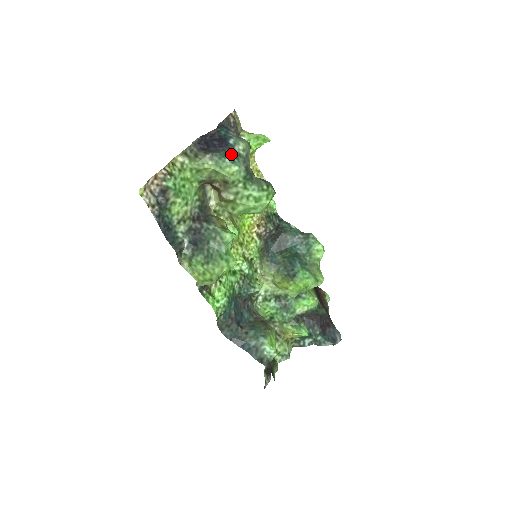
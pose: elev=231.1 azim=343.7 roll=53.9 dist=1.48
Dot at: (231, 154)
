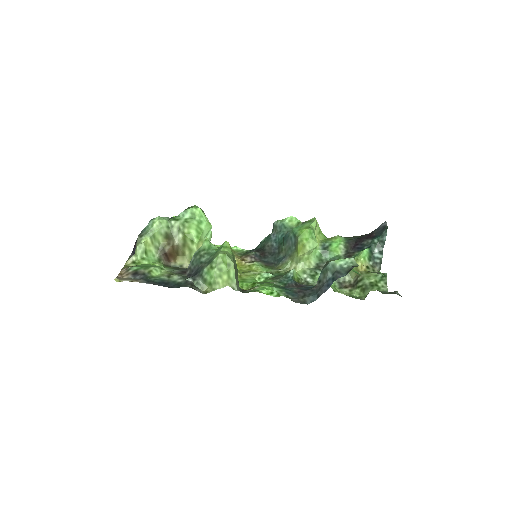
Dot at: occluded
